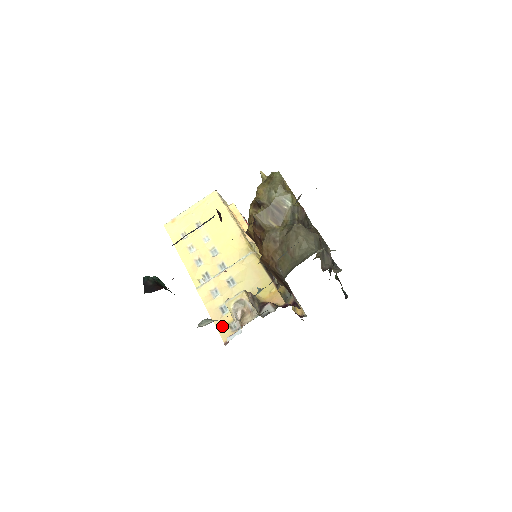
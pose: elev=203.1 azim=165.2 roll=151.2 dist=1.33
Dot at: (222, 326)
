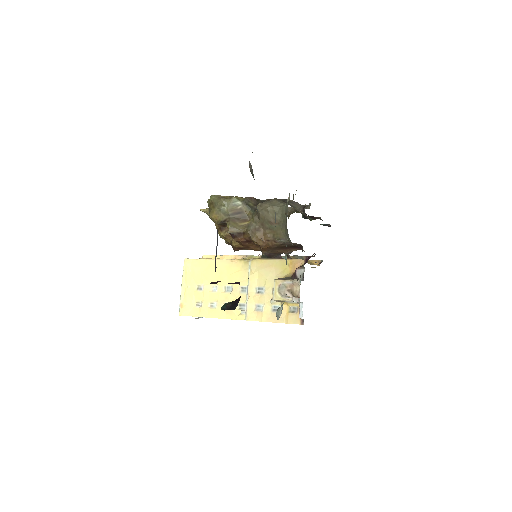
Dot at: (287, 318)
